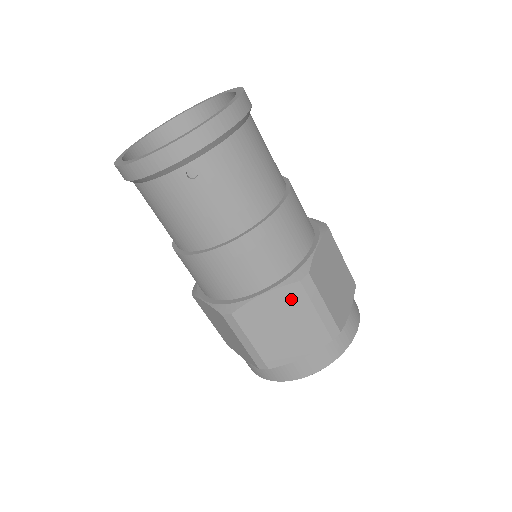
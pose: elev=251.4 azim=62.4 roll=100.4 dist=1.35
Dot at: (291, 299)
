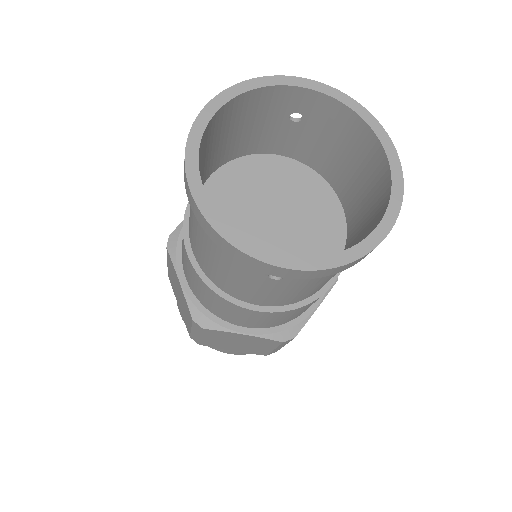
Dot at: (263, 342)
